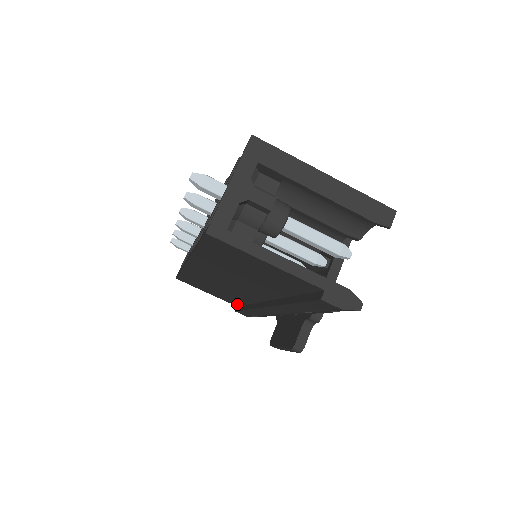
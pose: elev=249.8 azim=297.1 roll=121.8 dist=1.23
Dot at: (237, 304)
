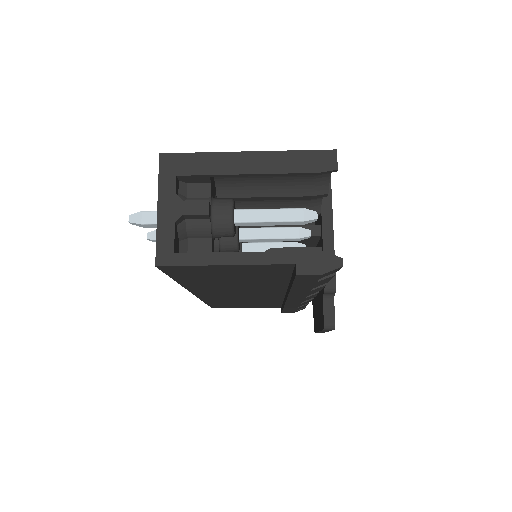
Dot at: (277, 306)
